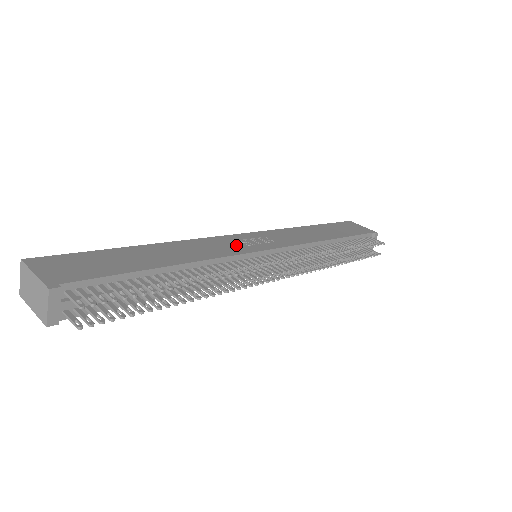
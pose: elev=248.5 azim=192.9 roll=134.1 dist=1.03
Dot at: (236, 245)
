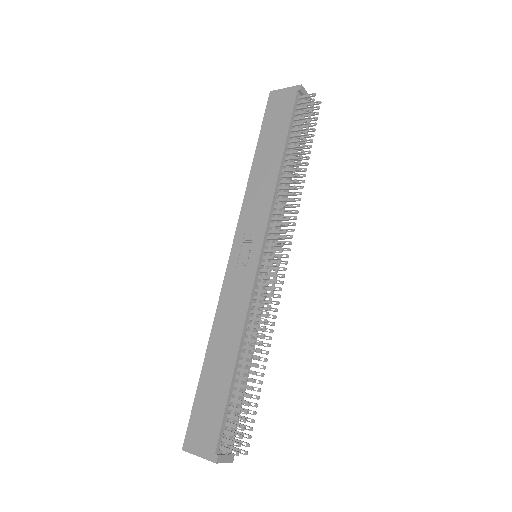
Dot at: (241, 278)
